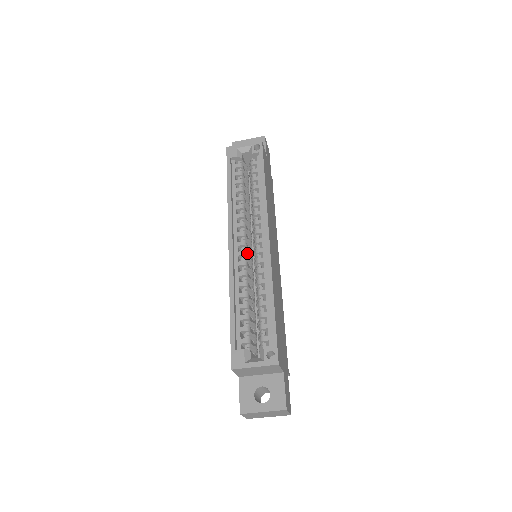
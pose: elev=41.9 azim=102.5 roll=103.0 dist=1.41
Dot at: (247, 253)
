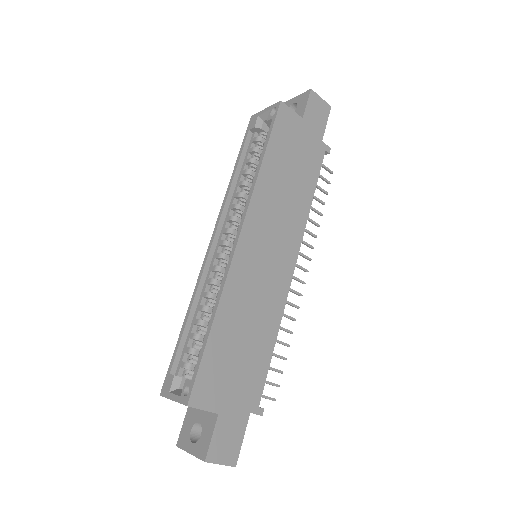
Dot at: (228, 255)
